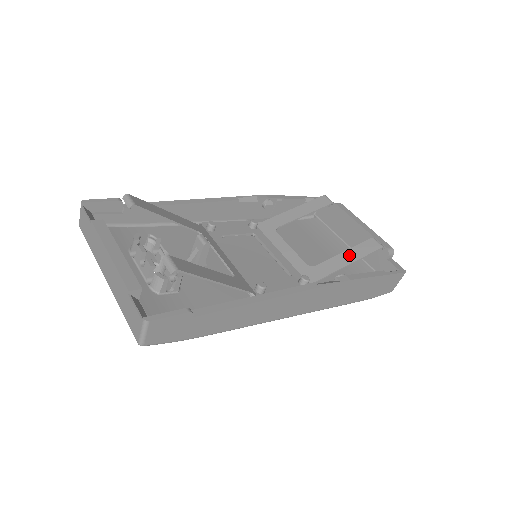
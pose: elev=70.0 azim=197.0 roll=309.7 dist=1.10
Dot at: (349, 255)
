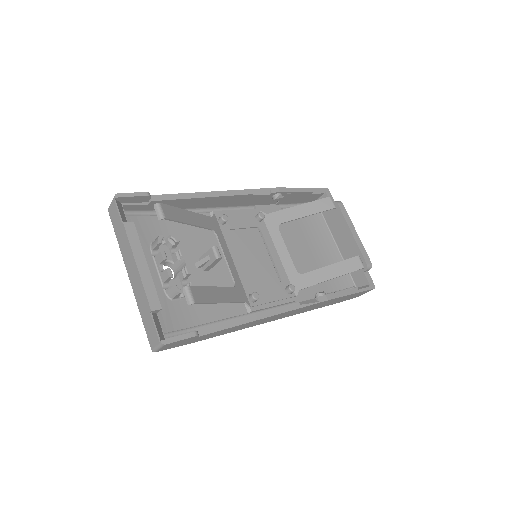
Dot at: (334, 269)
